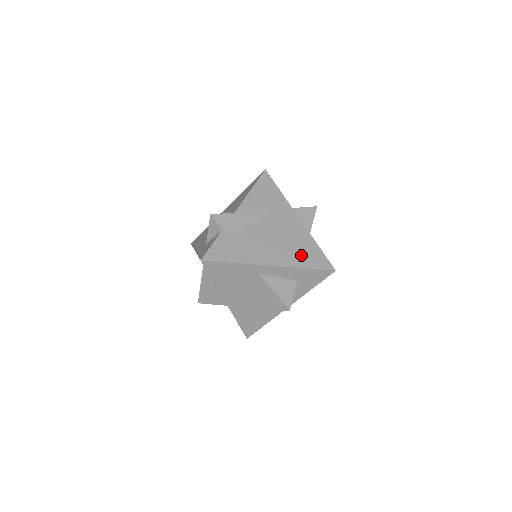
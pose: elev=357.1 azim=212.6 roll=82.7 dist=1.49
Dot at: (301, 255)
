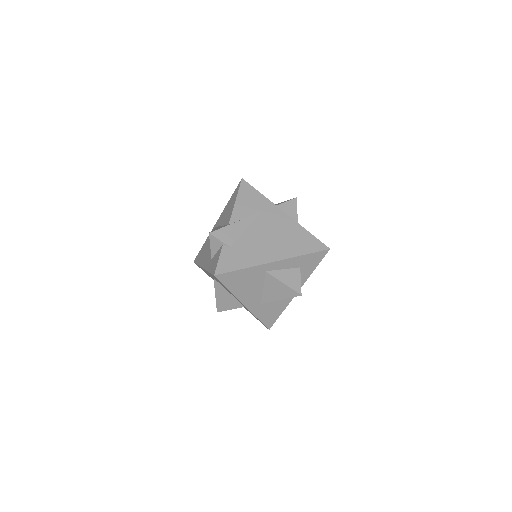
Dot at: (297, 244)
